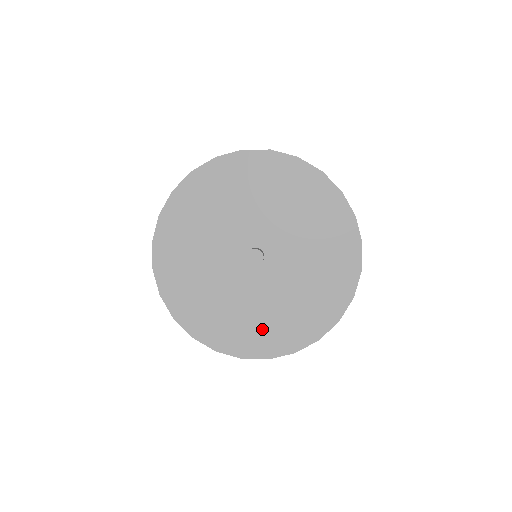
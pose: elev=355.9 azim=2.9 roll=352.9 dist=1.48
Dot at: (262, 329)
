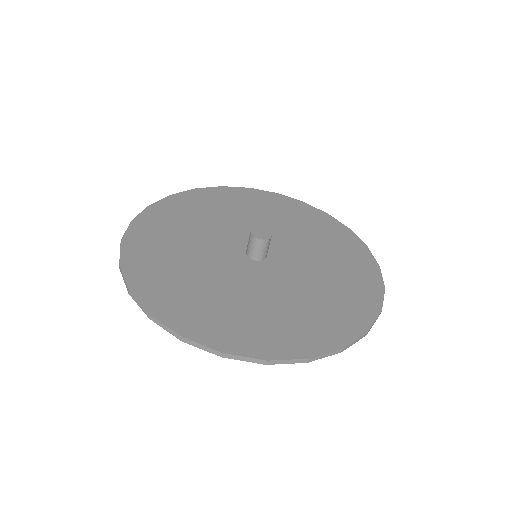
Dot at: (286, 322)
